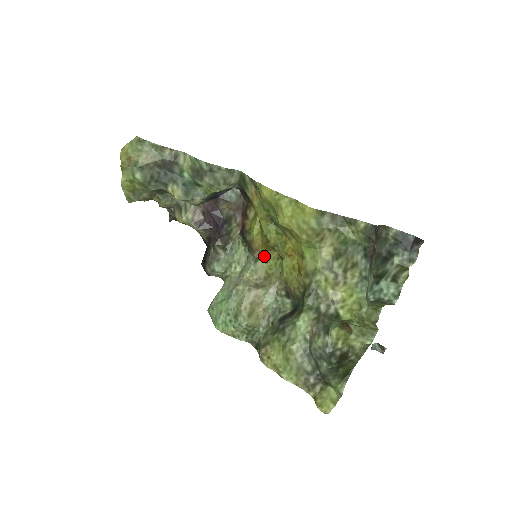
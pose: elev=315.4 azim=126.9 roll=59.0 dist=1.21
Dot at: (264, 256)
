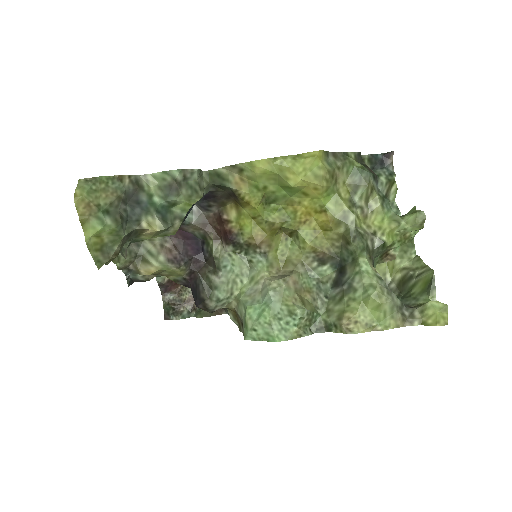
Dot at: (272, 245)
